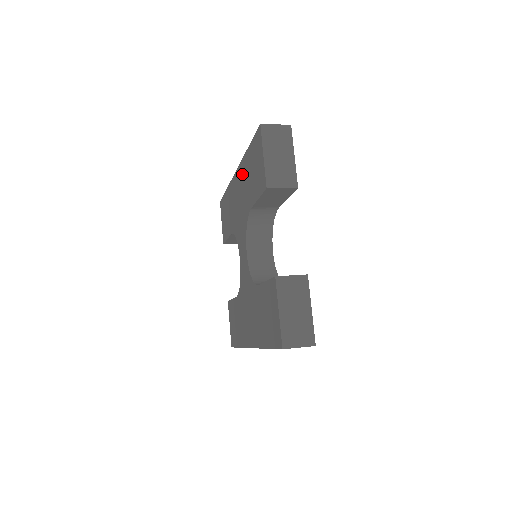
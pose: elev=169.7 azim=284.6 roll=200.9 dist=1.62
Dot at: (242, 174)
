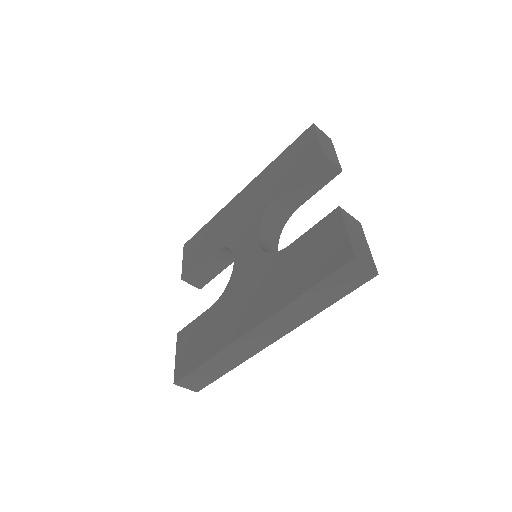
Dot at: (260, 182)
